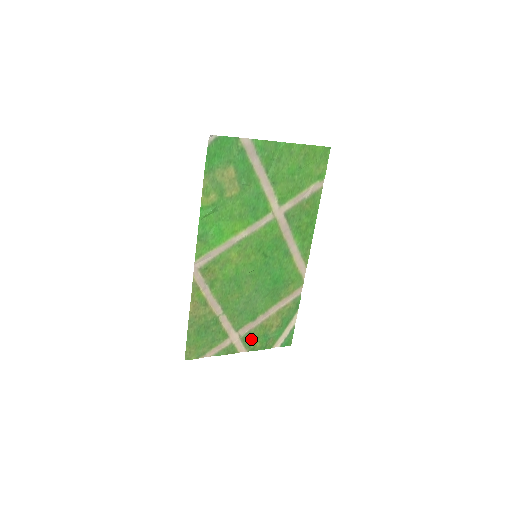
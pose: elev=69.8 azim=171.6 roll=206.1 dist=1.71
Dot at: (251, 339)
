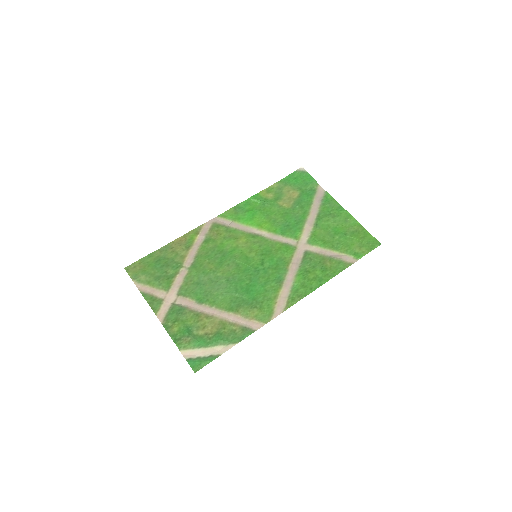
Dot at: (178, 316)
